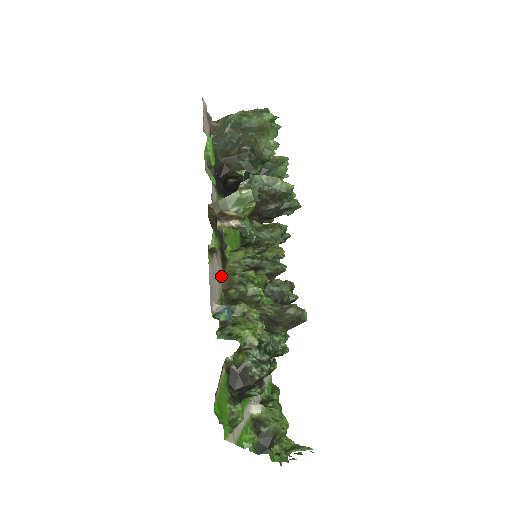
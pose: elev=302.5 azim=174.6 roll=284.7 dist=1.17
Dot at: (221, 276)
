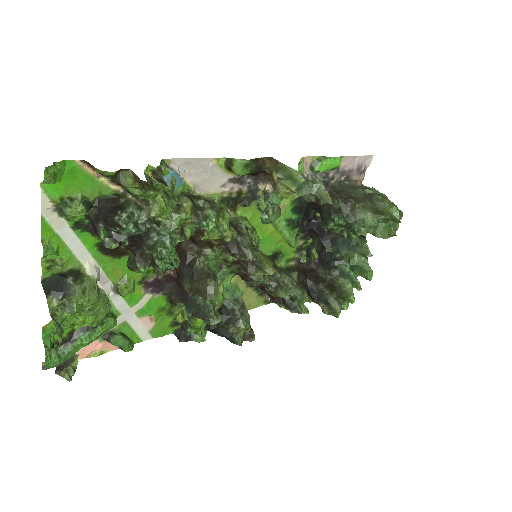
Dot at: (213, 193)
